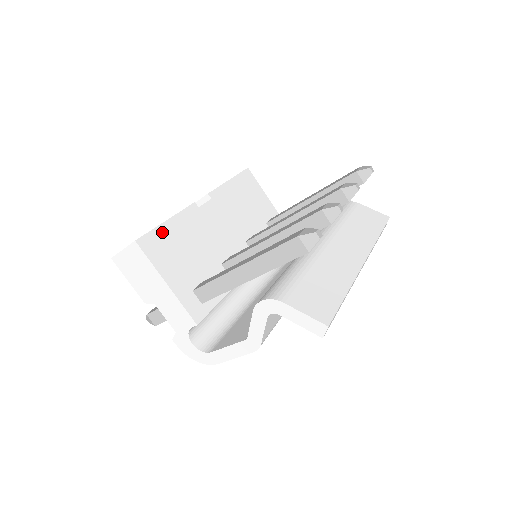
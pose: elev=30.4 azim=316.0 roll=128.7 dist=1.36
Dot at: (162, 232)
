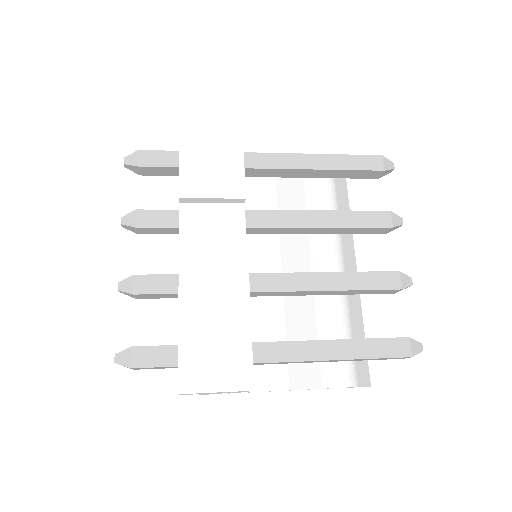
Dot at: (250, 335)
